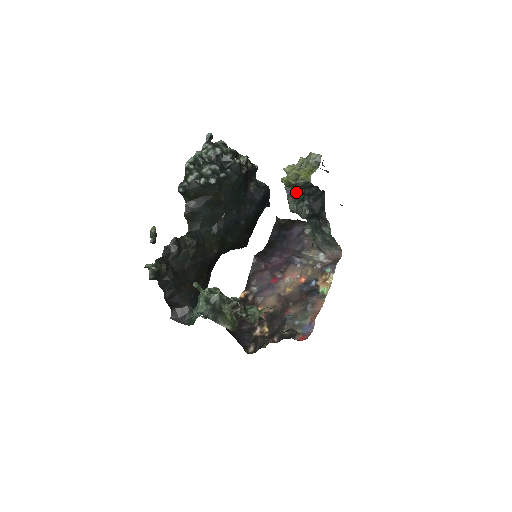
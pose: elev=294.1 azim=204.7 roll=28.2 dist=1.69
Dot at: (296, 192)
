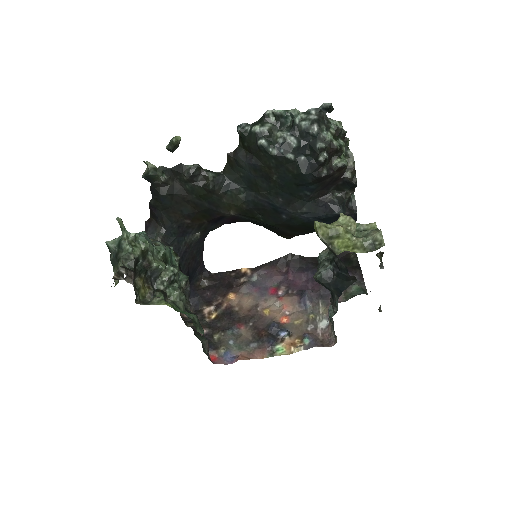
Dot at: occluded
